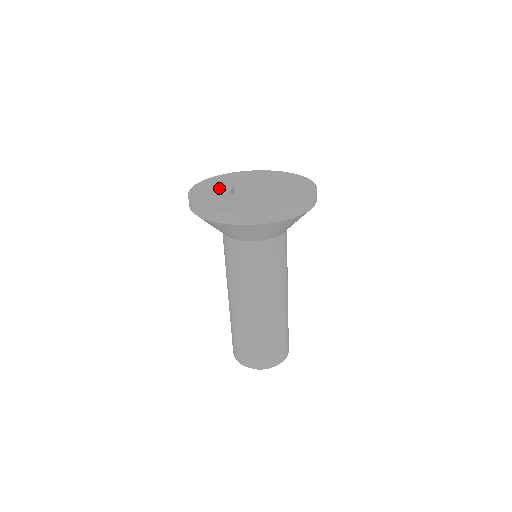
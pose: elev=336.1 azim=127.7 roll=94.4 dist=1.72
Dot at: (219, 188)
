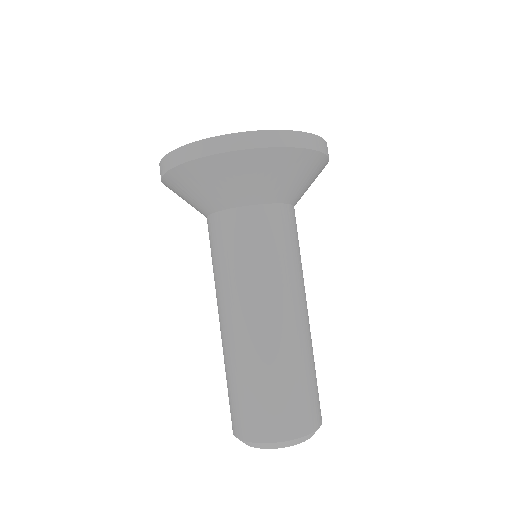
Dot at: occluded
